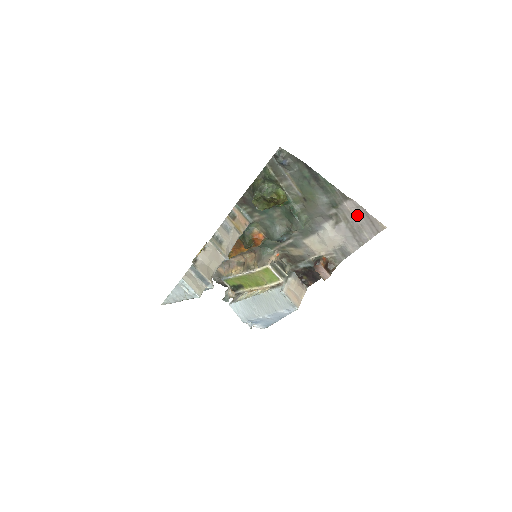
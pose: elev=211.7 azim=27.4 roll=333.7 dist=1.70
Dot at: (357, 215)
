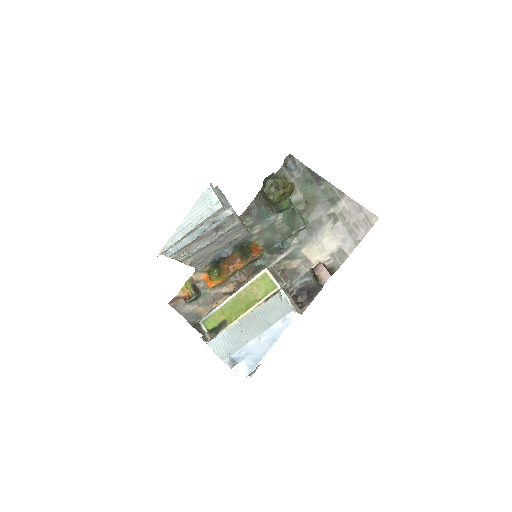
Dot at: (353, 211)
